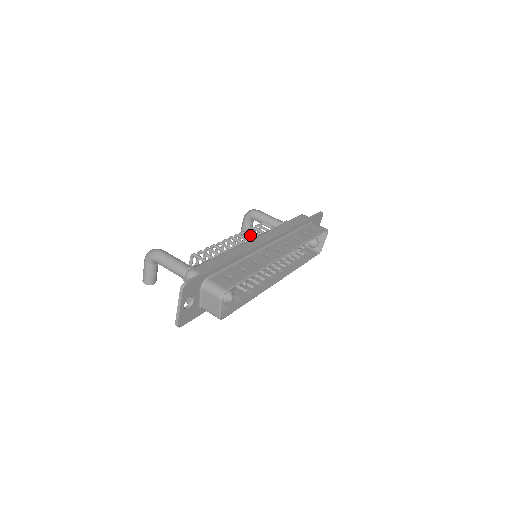
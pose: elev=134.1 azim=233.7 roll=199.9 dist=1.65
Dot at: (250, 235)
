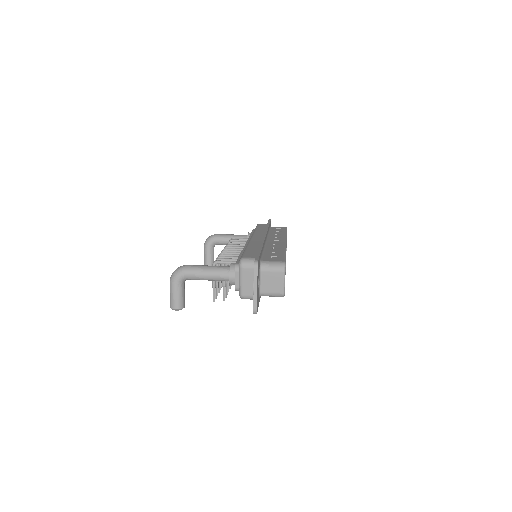
Dot at: (237, 244)
